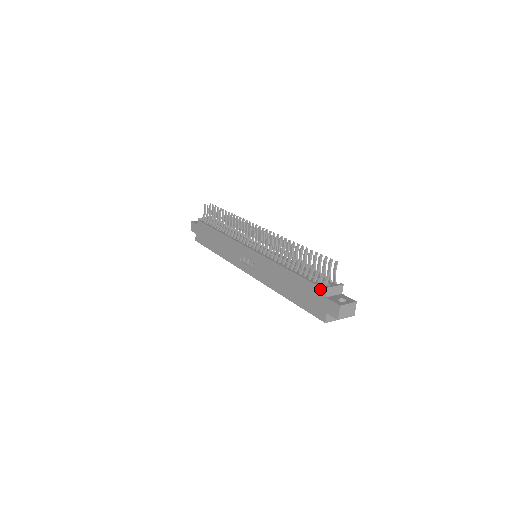
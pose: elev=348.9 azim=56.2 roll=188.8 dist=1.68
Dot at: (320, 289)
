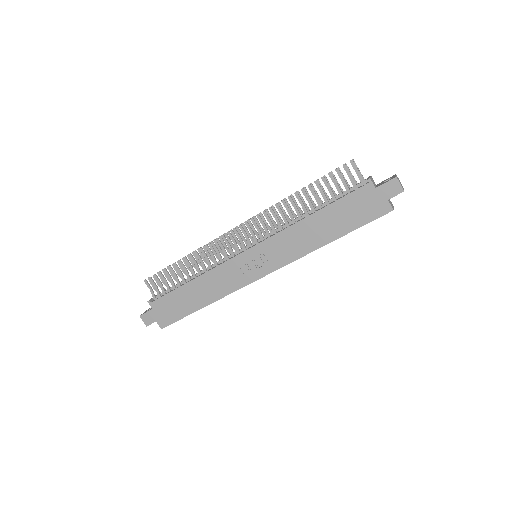
Dot at: (364, 188)
